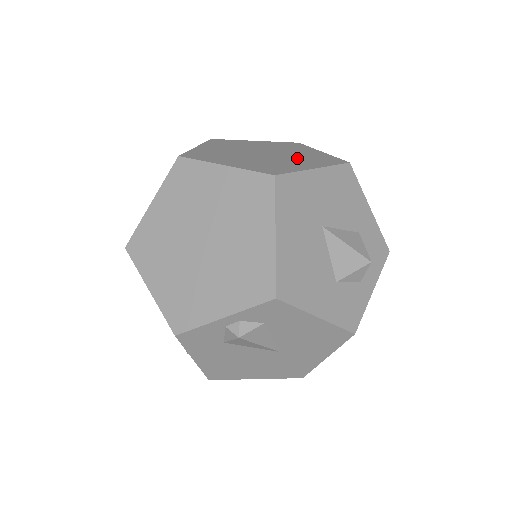
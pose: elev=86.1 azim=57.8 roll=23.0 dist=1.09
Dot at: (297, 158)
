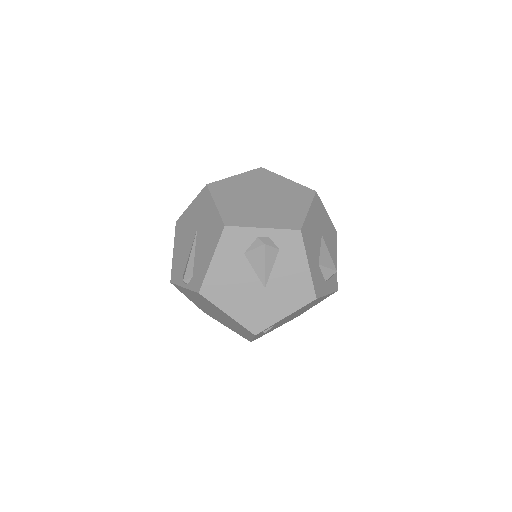
Dot at: occluded
